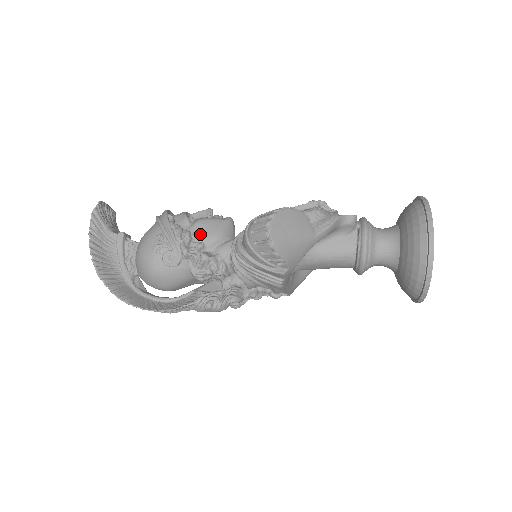
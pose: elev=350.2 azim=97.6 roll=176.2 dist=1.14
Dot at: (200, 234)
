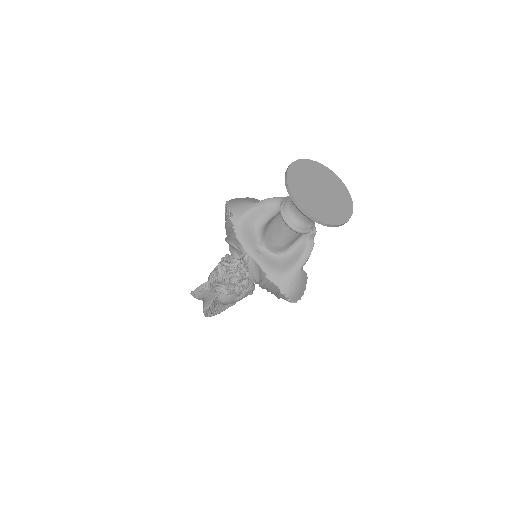
Dot at: occluded
